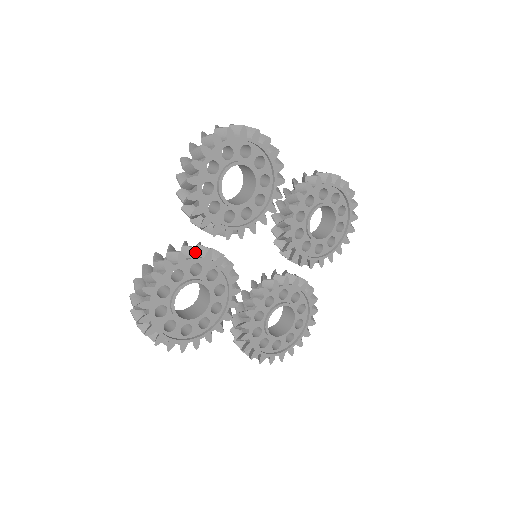
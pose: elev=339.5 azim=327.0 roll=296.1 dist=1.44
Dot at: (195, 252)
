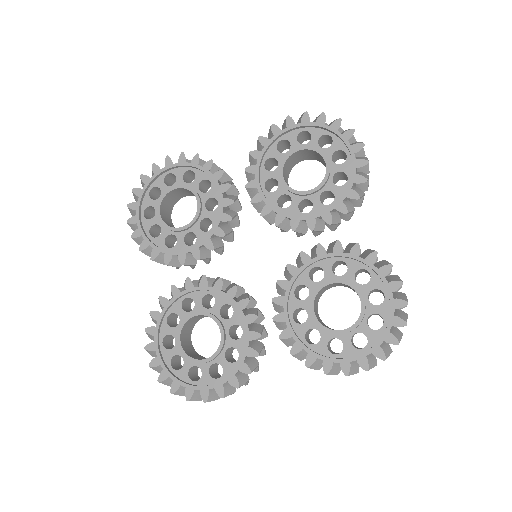
Dot at: (174, 289)
